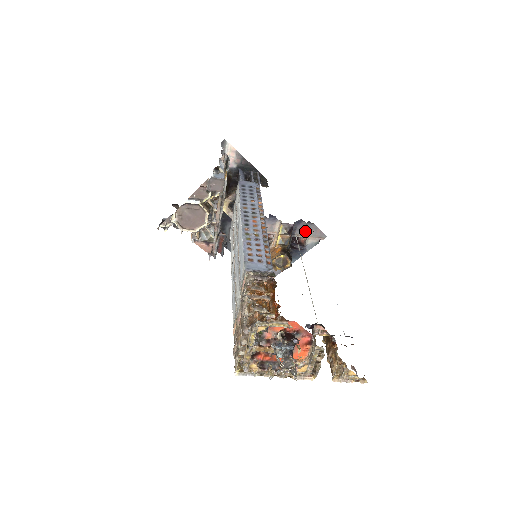
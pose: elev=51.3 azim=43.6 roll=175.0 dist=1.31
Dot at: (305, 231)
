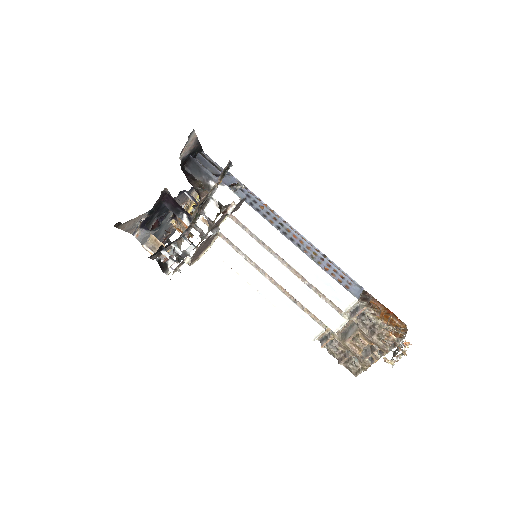
Dot at: occluded
